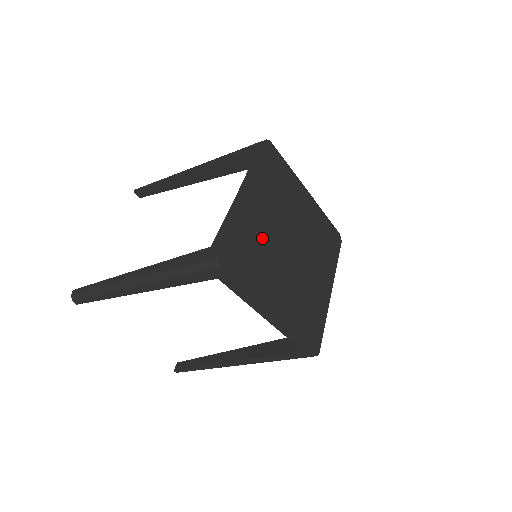
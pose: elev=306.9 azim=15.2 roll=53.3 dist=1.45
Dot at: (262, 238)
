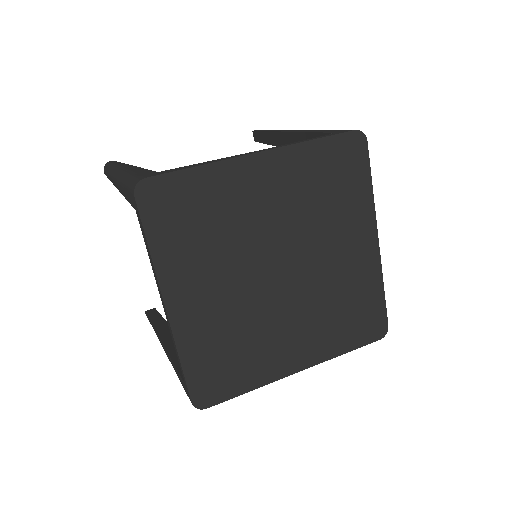
Dot at: (236, 220)
